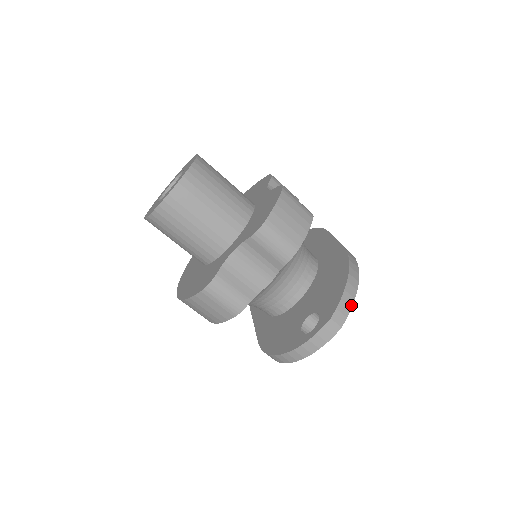
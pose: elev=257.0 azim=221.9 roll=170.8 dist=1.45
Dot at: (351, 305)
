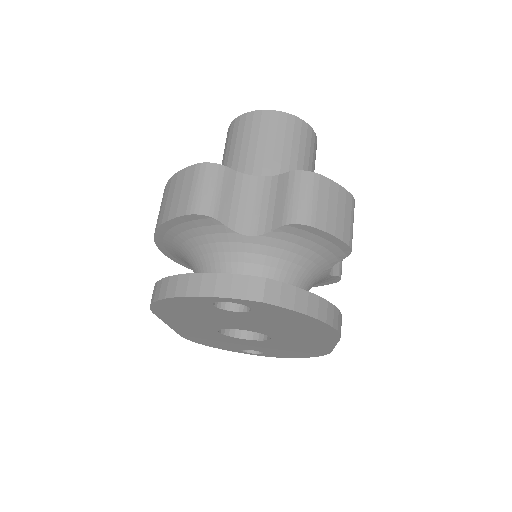
Dot at: (297, 309)
